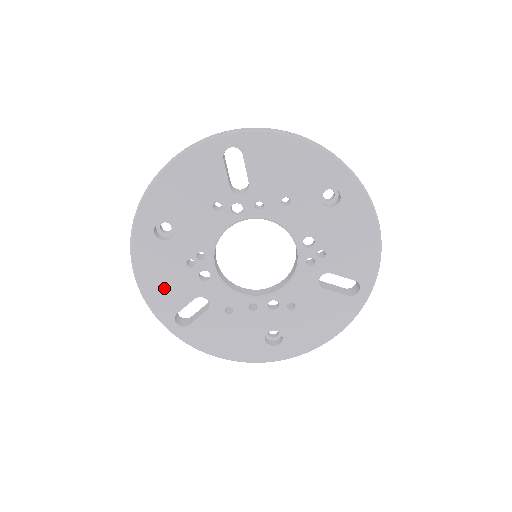
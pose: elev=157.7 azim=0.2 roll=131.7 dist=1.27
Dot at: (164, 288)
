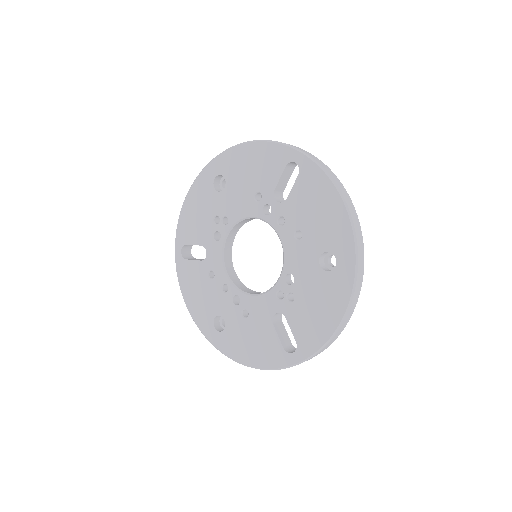
Dot at: (193, 221)
